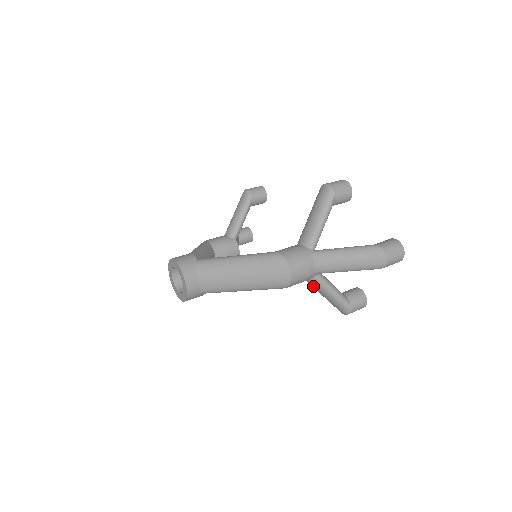
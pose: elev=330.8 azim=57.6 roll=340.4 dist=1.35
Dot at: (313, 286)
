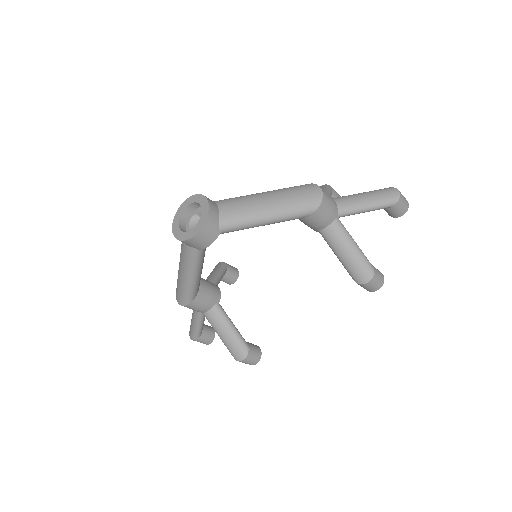
Dot at: (334, 237)
